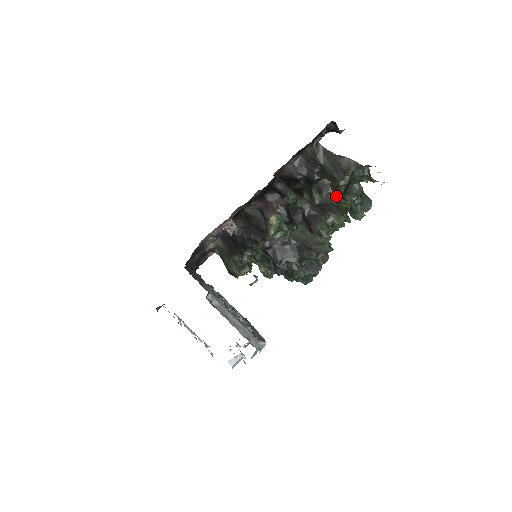
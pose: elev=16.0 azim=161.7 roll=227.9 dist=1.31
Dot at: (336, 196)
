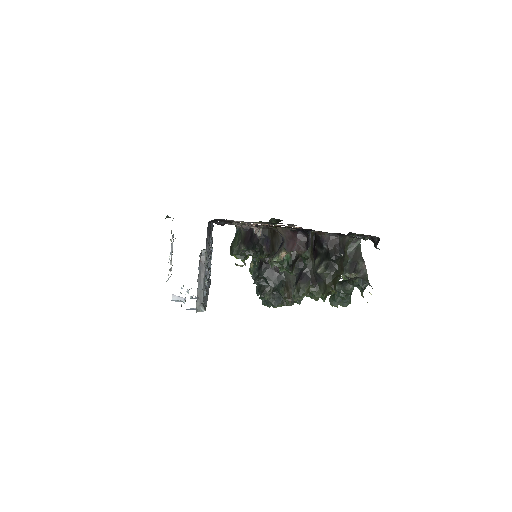
Dot at: (332, 280)
